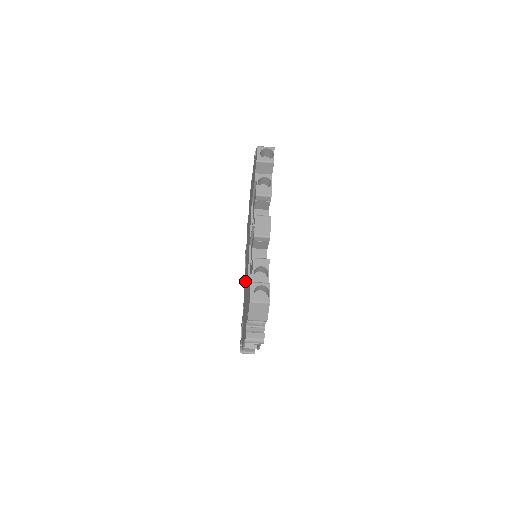
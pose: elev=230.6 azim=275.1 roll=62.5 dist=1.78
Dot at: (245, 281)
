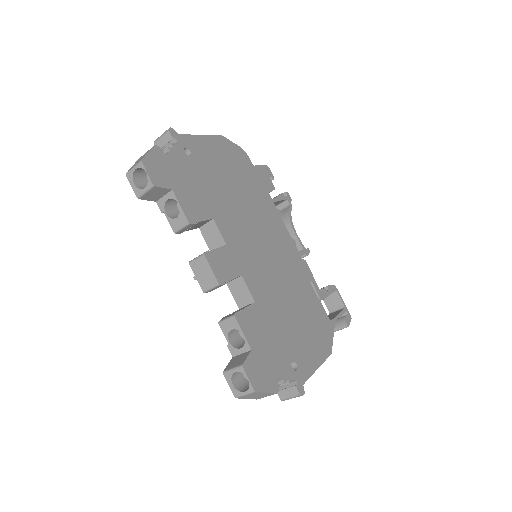
Dot at: occluded
